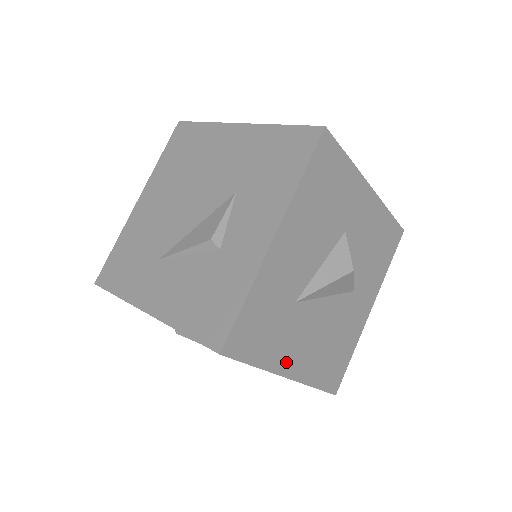
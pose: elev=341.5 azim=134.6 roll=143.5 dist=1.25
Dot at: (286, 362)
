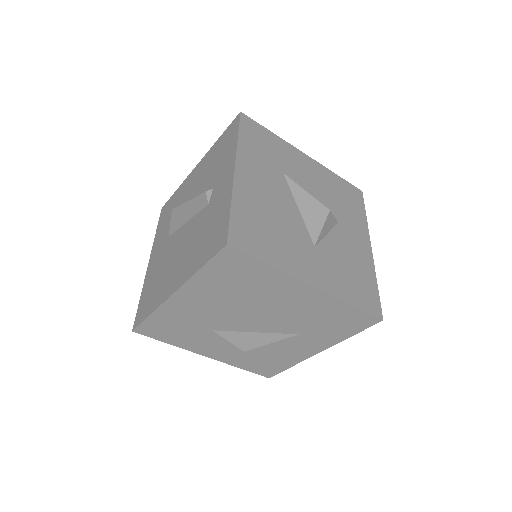
Dot at: (246, 166)
